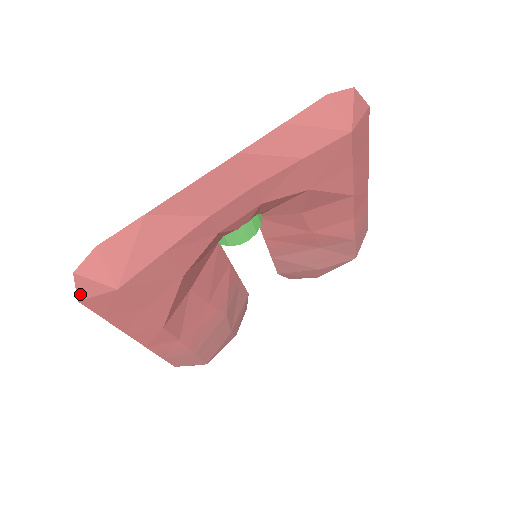
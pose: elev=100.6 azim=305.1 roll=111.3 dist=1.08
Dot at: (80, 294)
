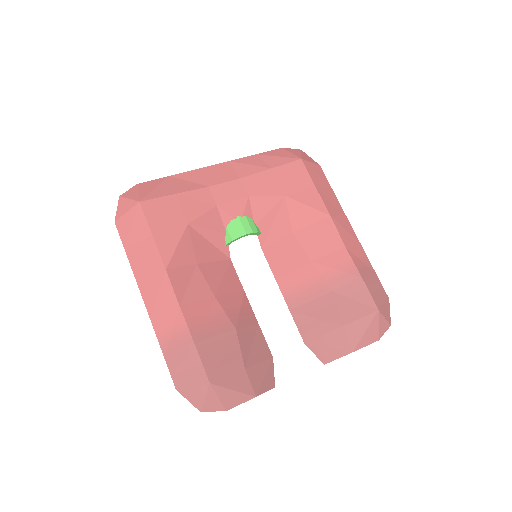
Dot at: (118, 214)
